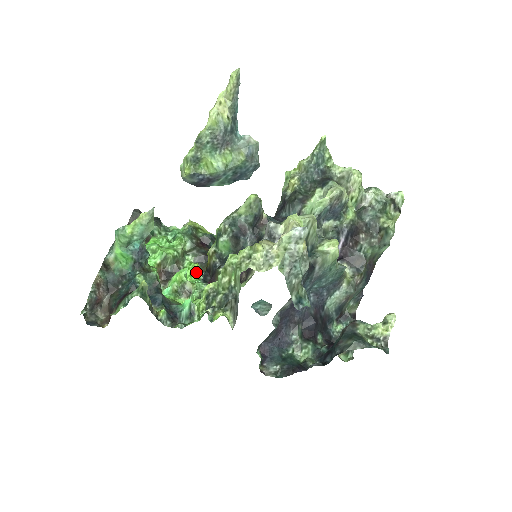
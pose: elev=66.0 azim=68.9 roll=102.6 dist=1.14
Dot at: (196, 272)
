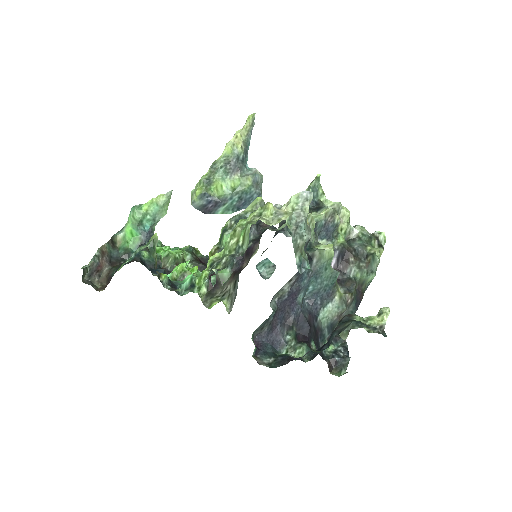
Dot at: occluded
